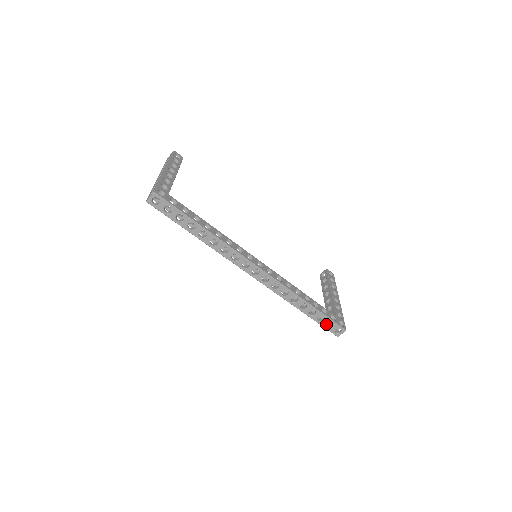
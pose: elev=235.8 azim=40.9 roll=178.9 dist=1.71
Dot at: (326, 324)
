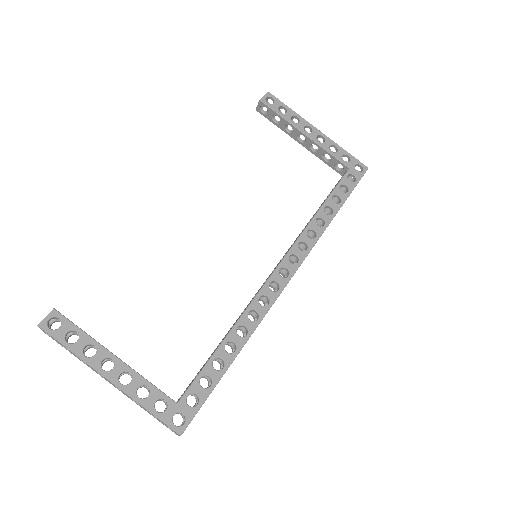
Dot at: occluded
